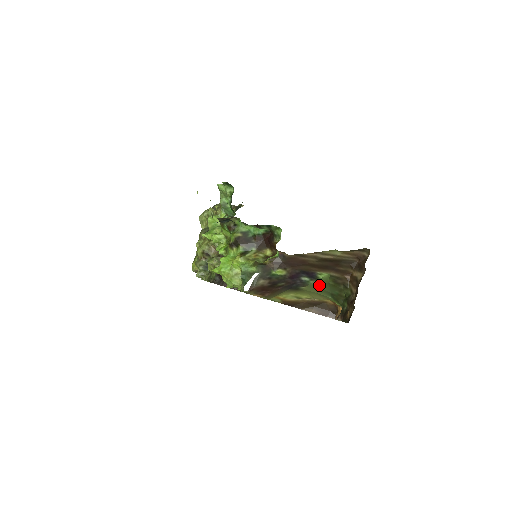
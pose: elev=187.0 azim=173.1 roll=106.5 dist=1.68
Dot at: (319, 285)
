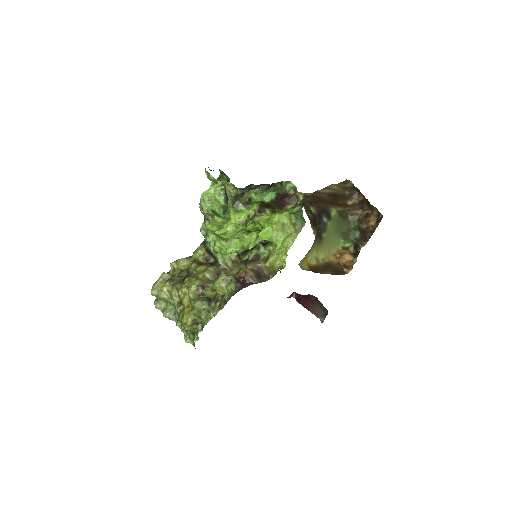
Dot at: (333, 225)
